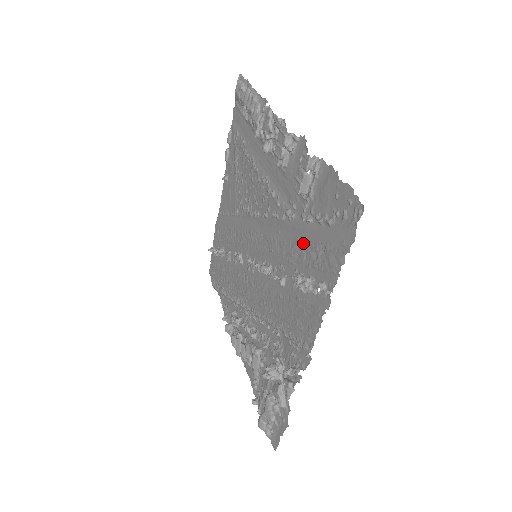
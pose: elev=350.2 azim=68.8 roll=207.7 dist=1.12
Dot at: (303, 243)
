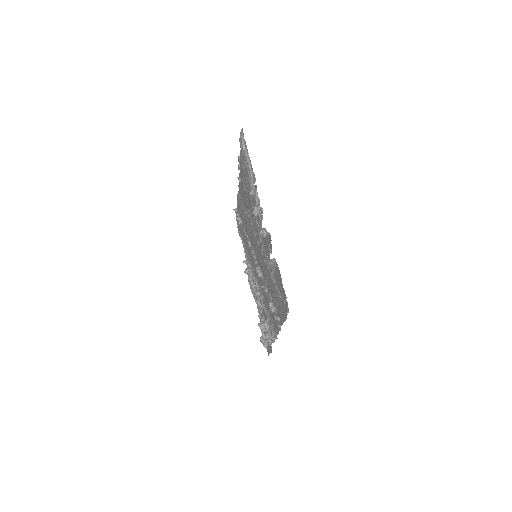
Dot at: (272, 287)
